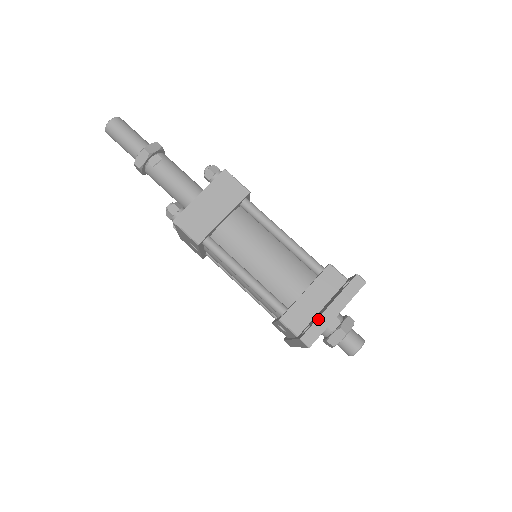
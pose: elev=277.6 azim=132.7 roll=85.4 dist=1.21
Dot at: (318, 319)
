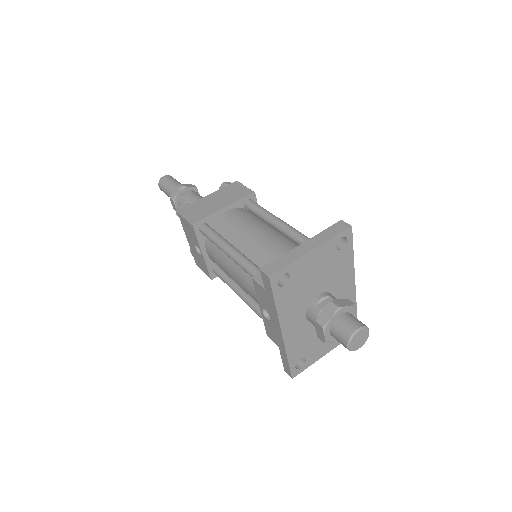
Dot at: (287, 253)
